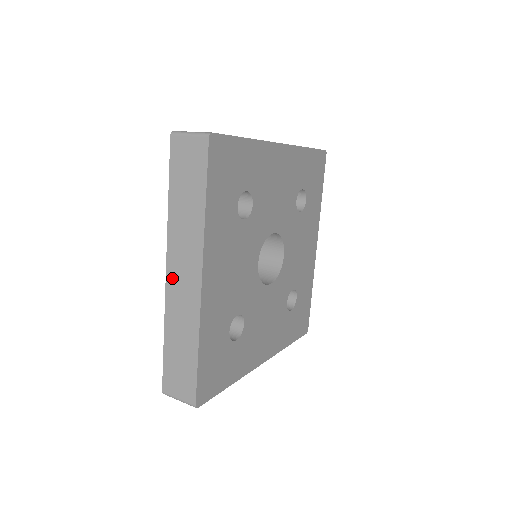
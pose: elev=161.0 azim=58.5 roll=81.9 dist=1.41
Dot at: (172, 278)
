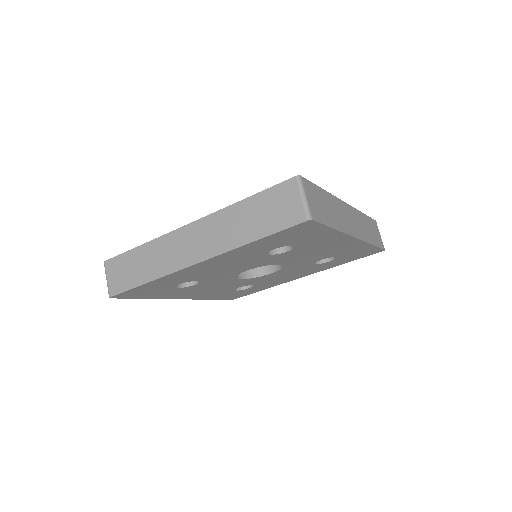
Dot at: (185, 233)
